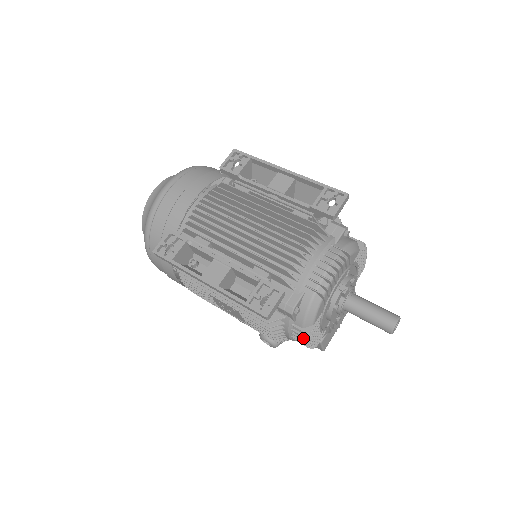
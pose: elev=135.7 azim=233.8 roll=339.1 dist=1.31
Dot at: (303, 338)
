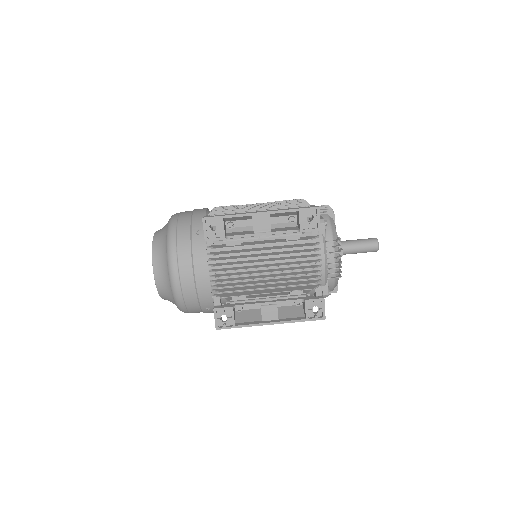
Dot at: occluded
